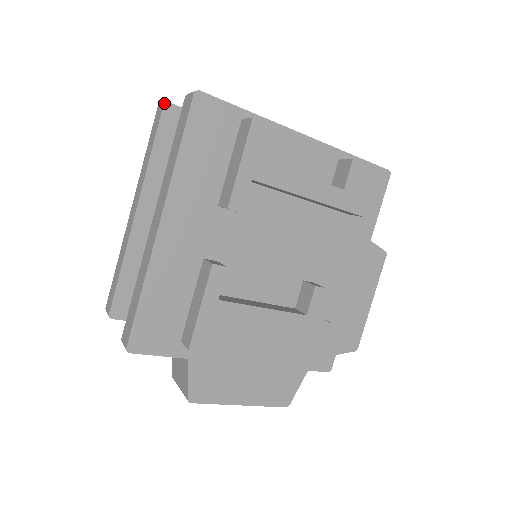
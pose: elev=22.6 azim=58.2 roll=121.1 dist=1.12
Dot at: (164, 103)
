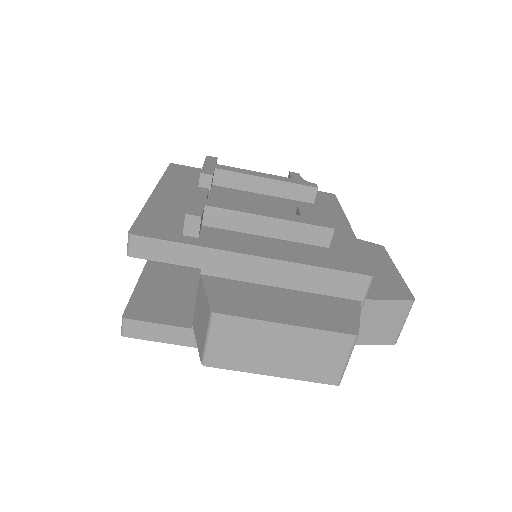
Dot at: occluded
